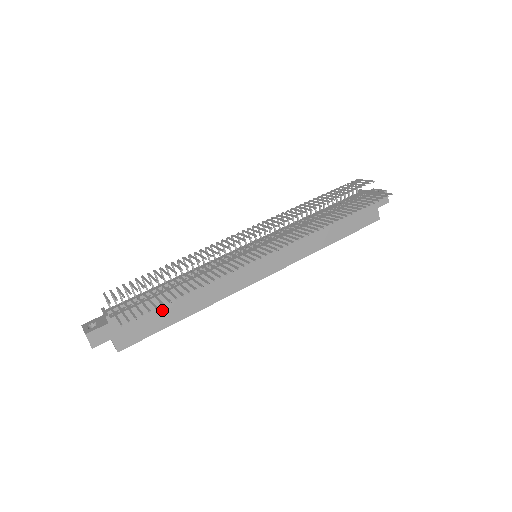
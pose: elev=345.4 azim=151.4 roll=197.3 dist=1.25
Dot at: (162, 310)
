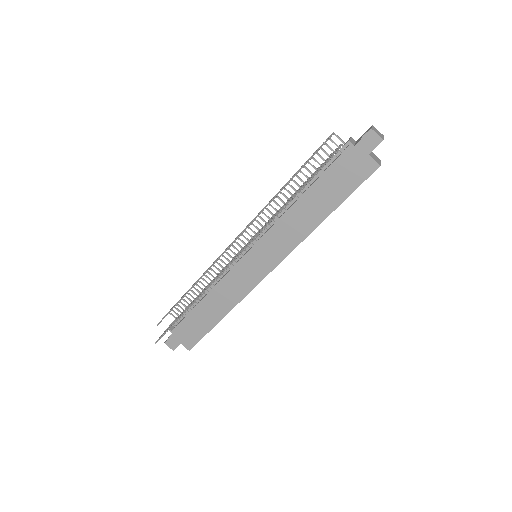
Dot at: (201, 319)
